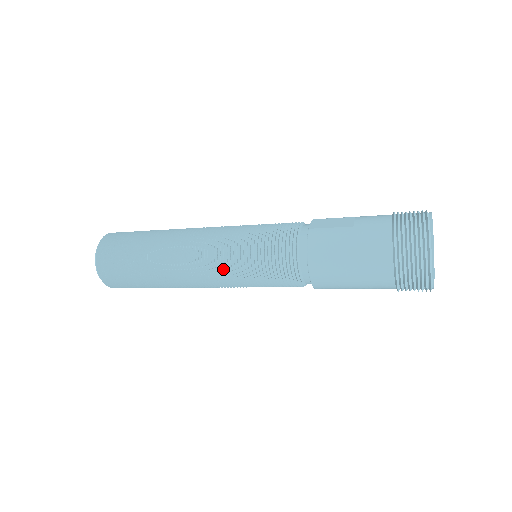
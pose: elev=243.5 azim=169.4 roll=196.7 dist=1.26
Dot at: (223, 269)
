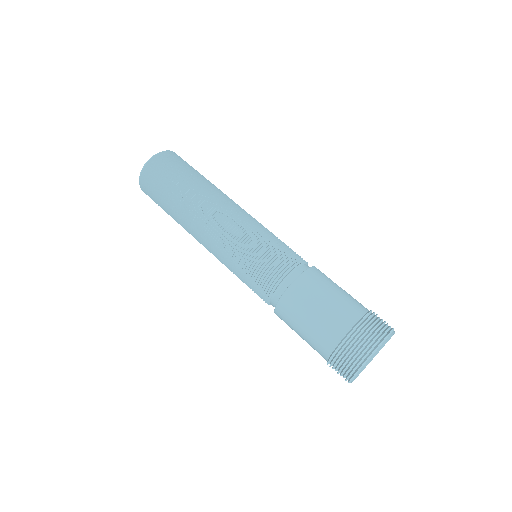
Dot at: (236, 232)
